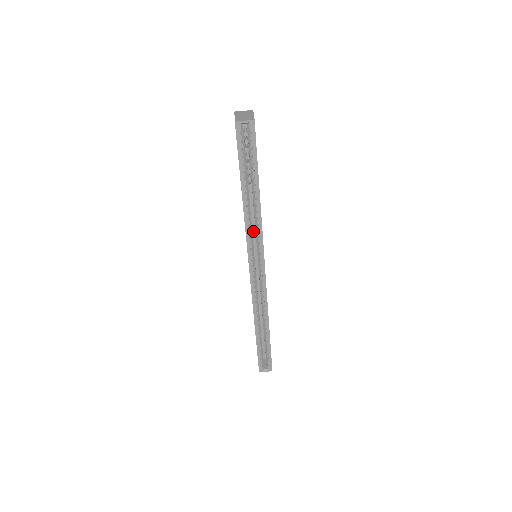
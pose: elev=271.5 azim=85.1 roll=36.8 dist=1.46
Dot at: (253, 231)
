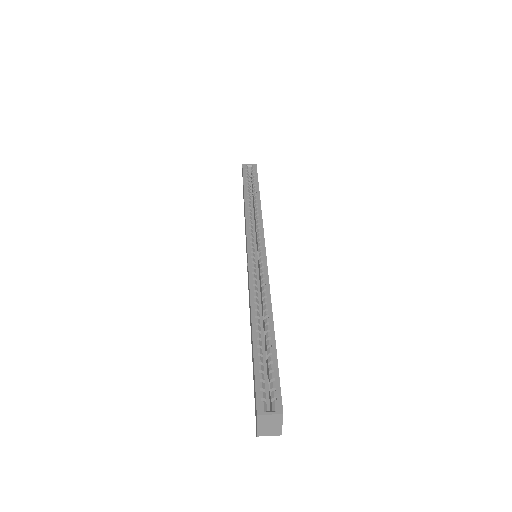
Dot at: (254, 240)
